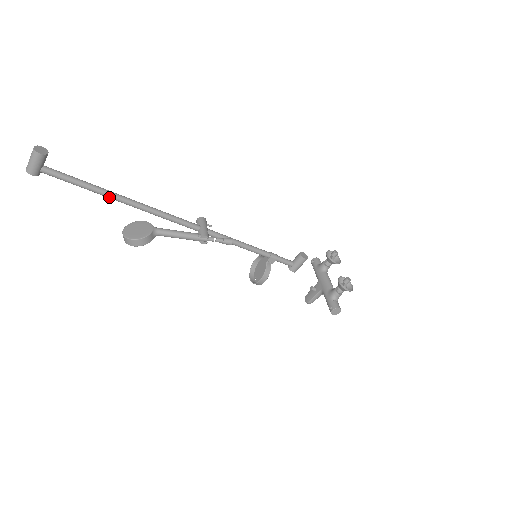
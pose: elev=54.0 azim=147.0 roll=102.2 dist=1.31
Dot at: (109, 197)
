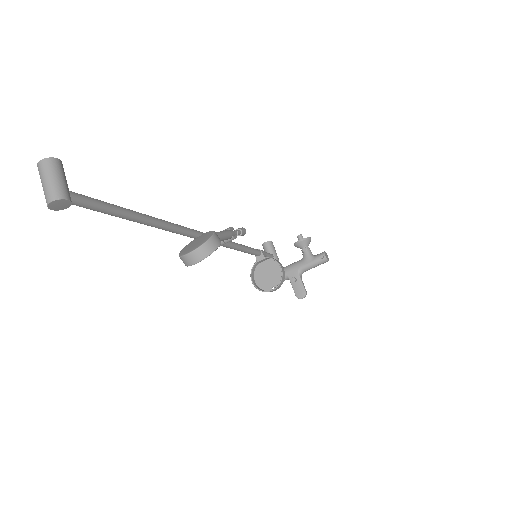
Dot at: (145, 218)
